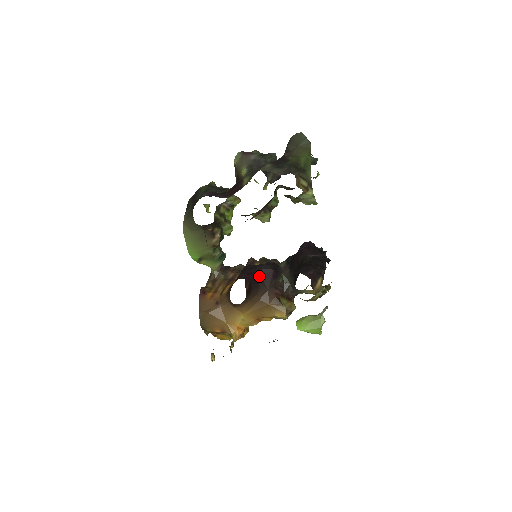
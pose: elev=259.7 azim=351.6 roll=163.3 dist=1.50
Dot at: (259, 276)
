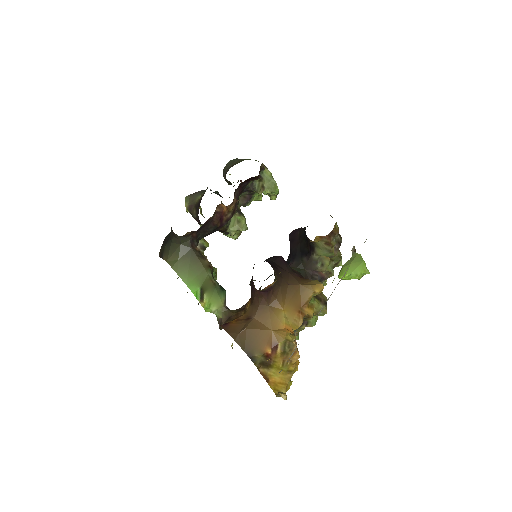
Dot at: (272, 262)
